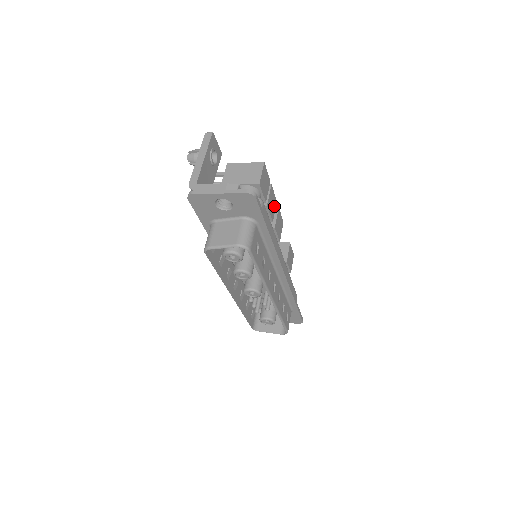
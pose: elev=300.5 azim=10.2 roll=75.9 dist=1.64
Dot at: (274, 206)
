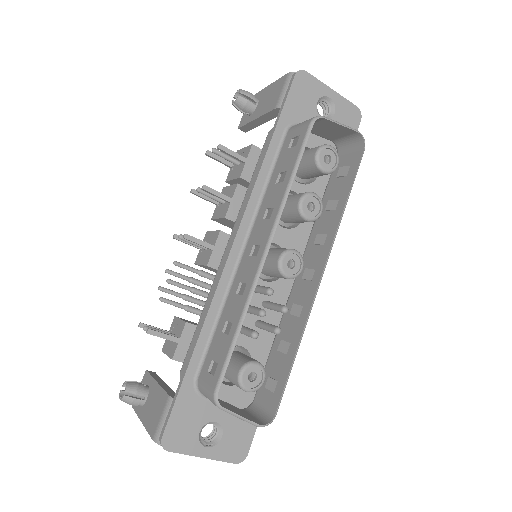
Dot at: occluded
